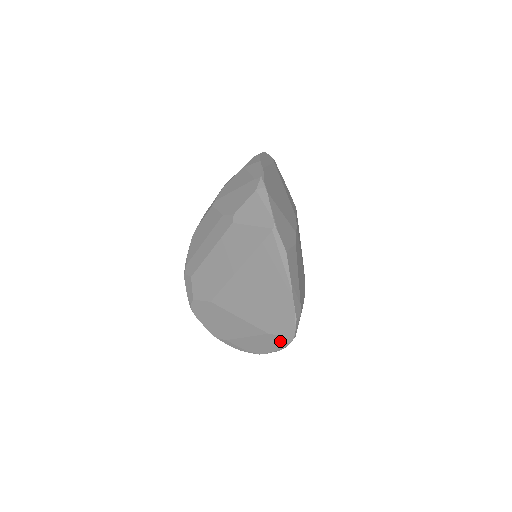
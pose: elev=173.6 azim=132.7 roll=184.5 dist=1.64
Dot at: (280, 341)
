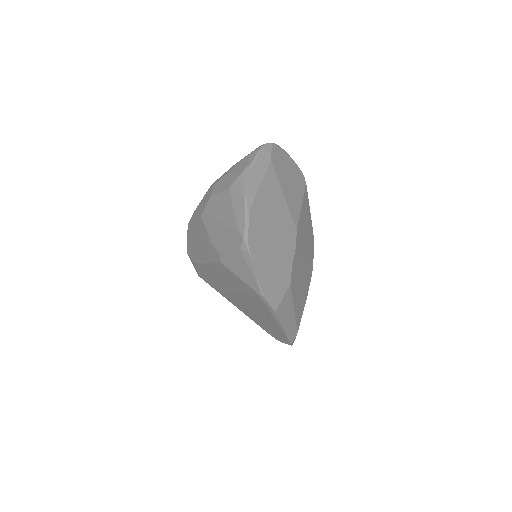
Dot at: occluded
